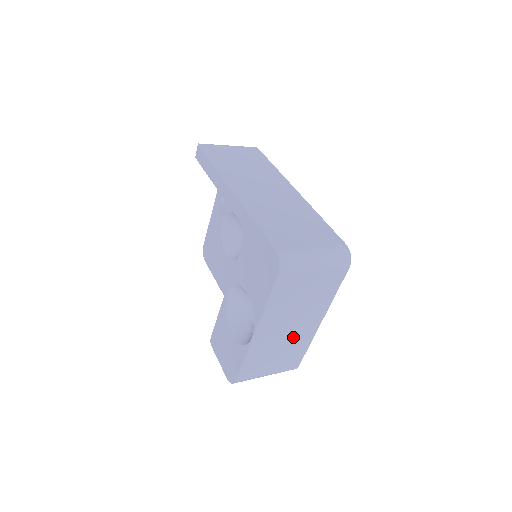
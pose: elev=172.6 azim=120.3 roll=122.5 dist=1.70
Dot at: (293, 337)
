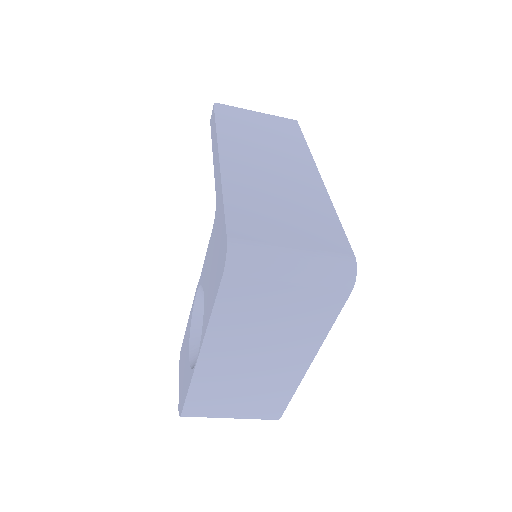
Dot at: (265, 375)
